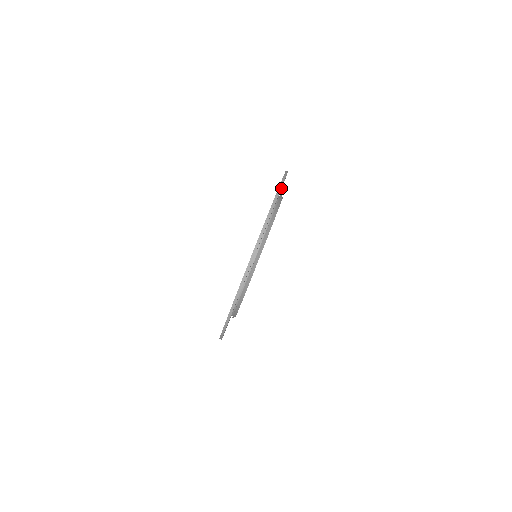
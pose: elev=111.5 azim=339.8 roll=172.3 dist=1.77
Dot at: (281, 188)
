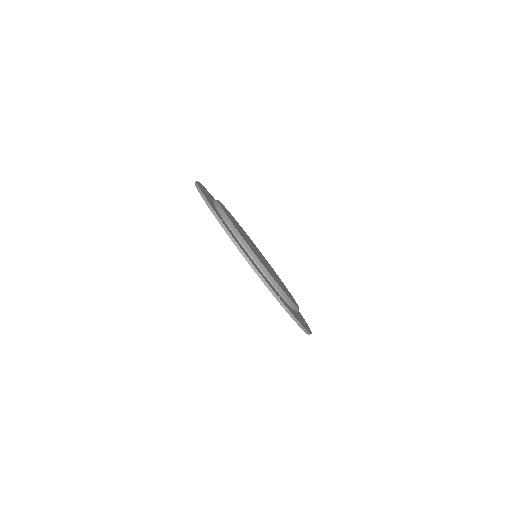
Dot at: occluded
